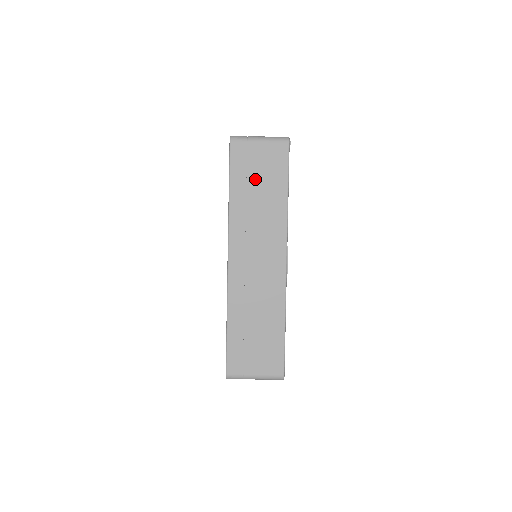
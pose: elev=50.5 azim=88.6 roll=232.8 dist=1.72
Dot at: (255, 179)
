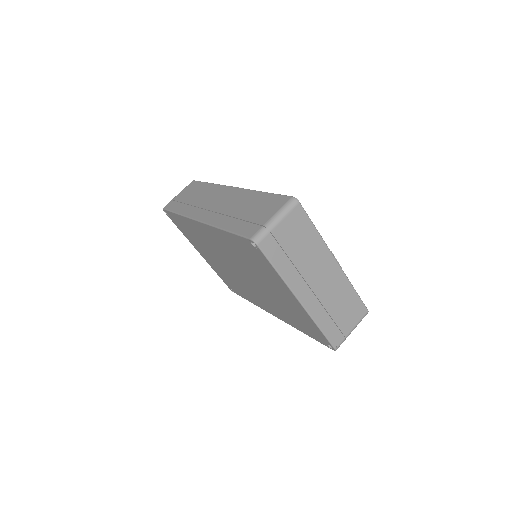
Dot at: (187, 199)
